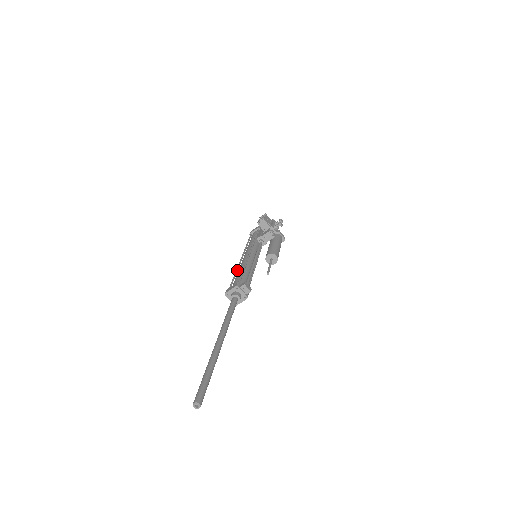
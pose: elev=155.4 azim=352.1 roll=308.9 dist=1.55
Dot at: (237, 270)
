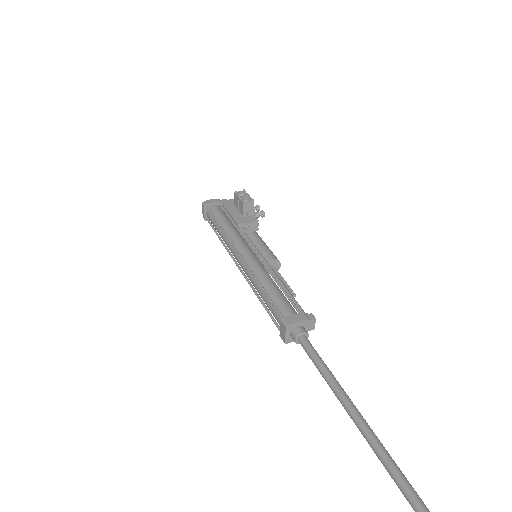
Dot at: (256, 277)
